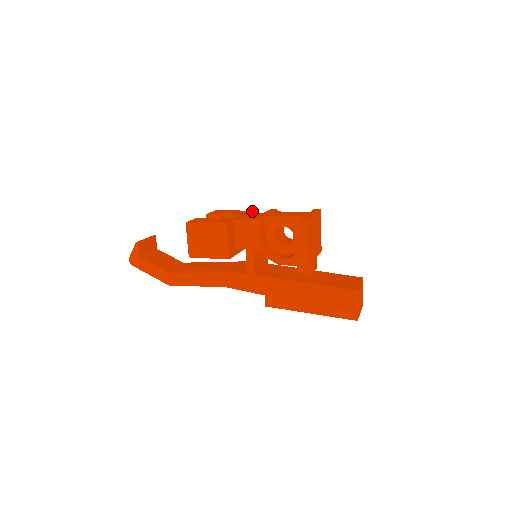
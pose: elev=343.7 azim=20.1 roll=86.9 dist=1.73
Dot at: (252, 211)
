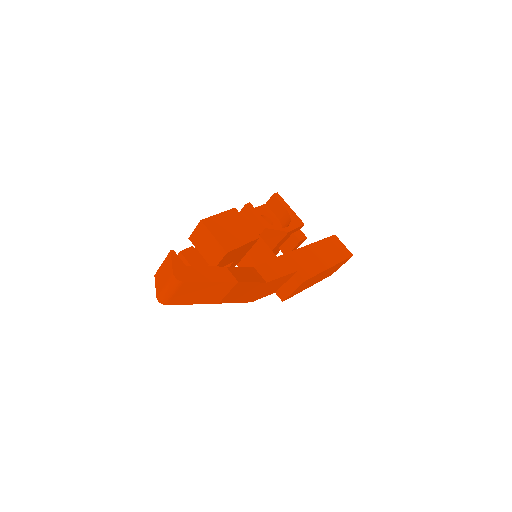
Dot at: occluded
